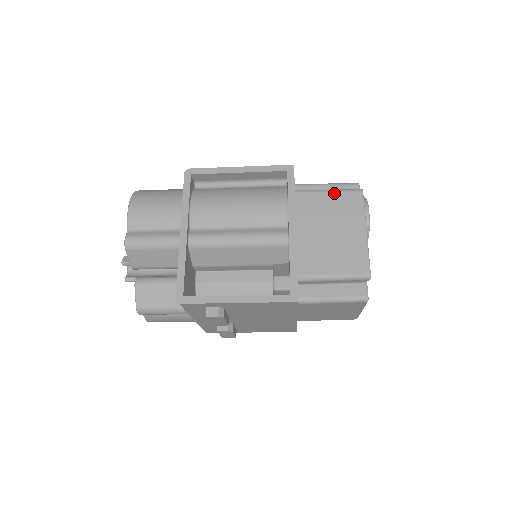
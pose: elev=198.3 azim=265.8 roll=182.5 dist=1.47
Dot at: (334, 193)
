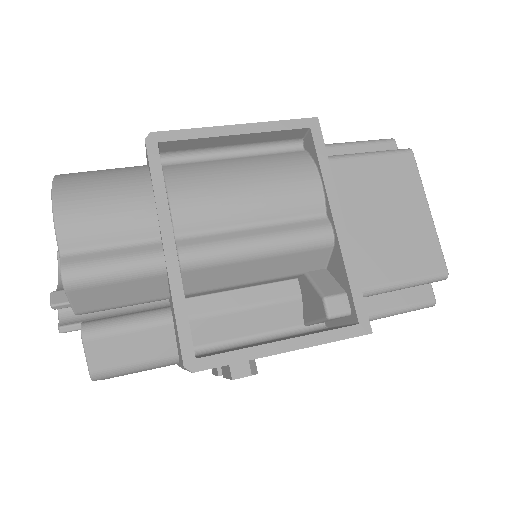
Dot at: (377, 157)
